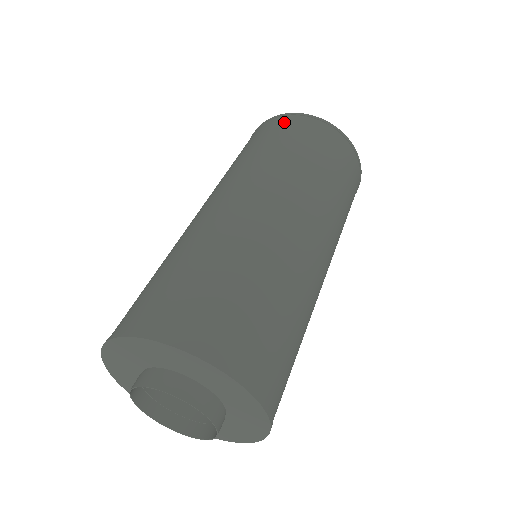
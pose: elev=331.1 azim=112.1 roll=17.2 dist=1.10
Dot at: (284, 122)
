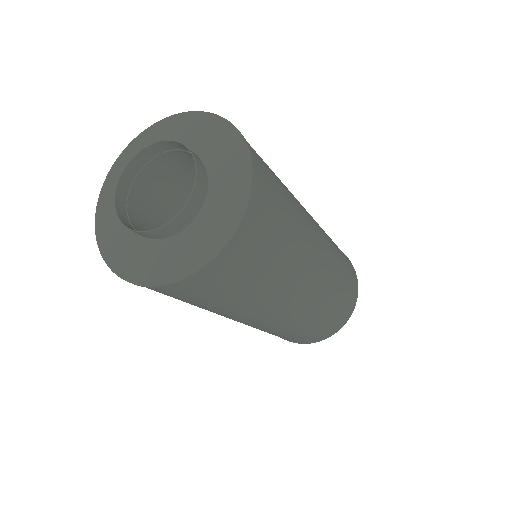
Dot at: occluded
